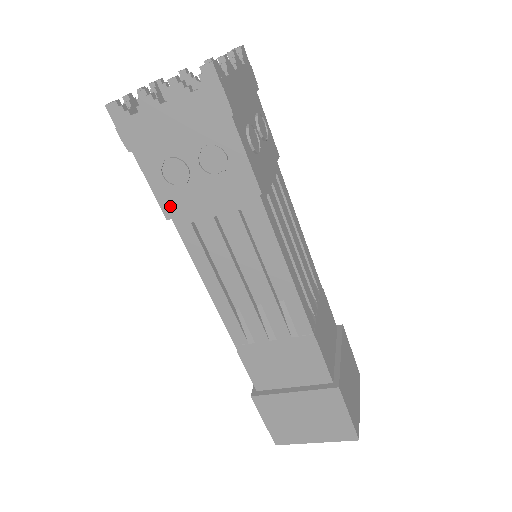
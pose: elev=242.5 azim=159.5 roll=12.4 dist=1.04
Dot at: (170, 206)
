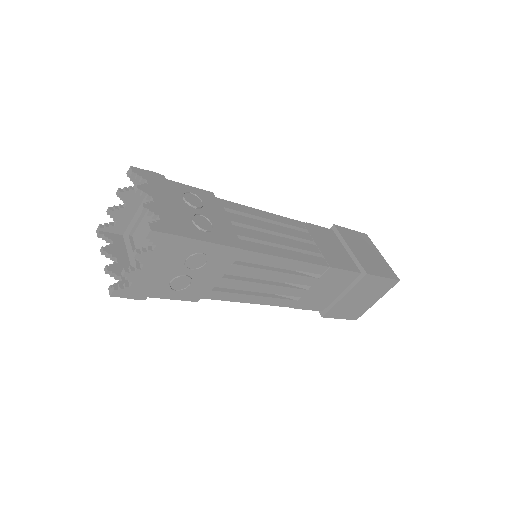
Dot at: (193, 296)
